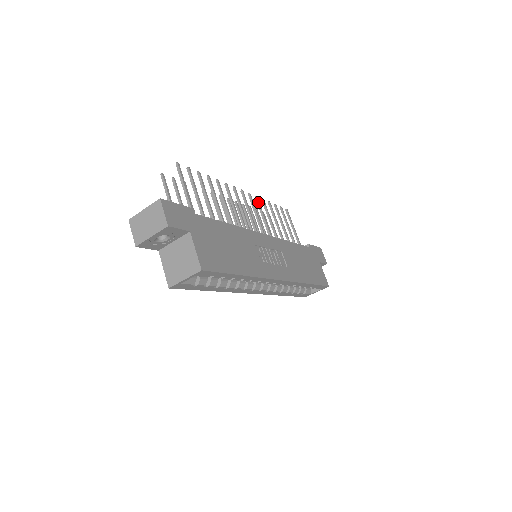
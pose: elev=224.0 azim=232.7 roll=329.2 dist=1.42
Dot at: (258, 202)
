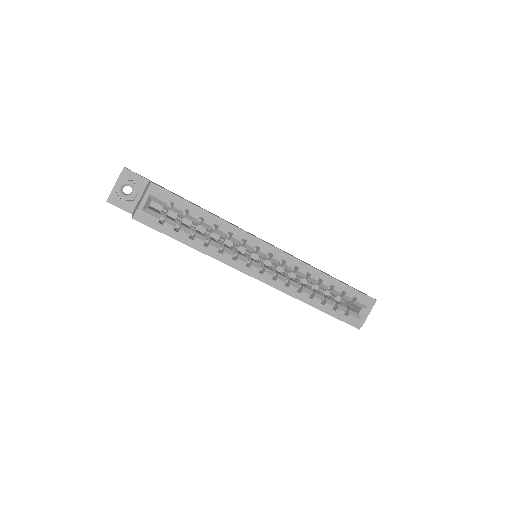
Dot at: occluded
